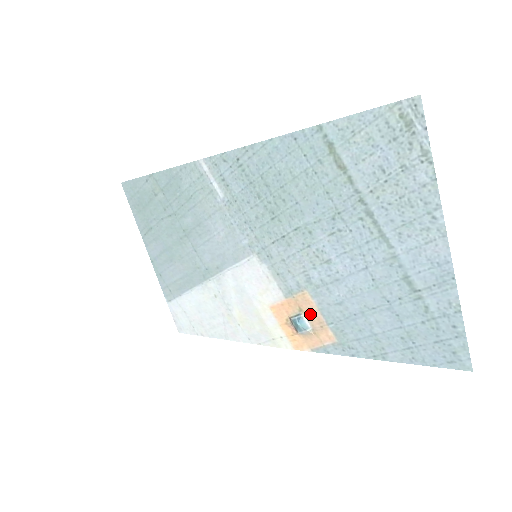
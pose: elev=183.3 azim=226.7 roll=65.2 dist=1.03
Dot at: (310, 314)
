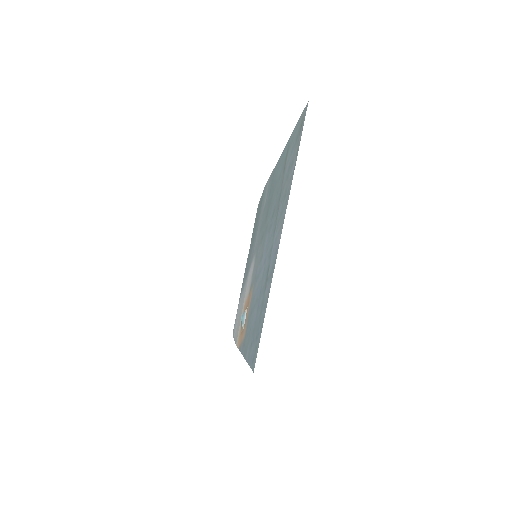
Dot at: (248, 309)
